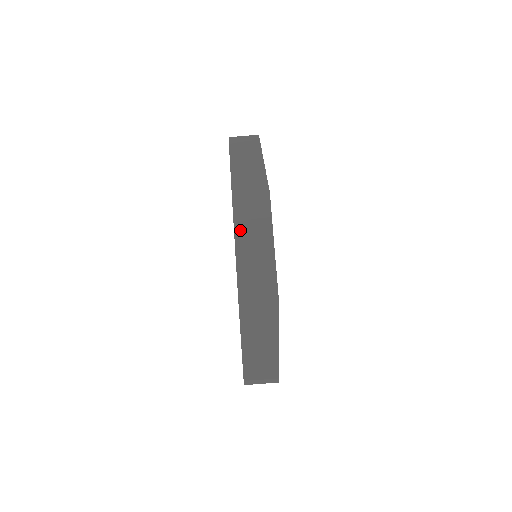
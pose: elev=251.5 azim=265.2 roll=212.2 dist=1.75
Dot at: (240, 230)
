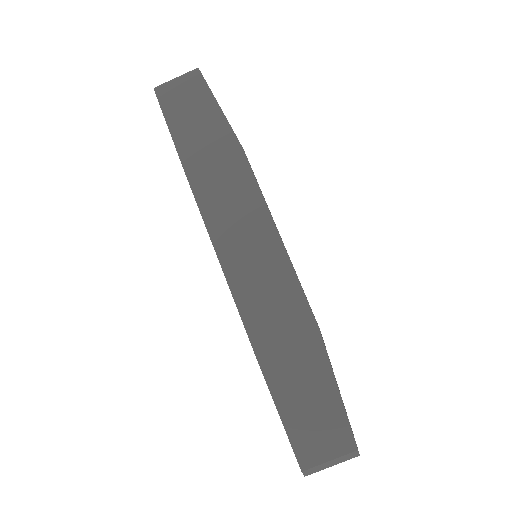
Dot at: (216, 225)
